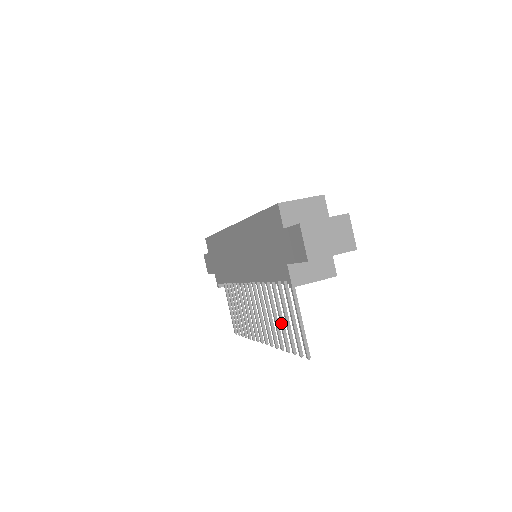
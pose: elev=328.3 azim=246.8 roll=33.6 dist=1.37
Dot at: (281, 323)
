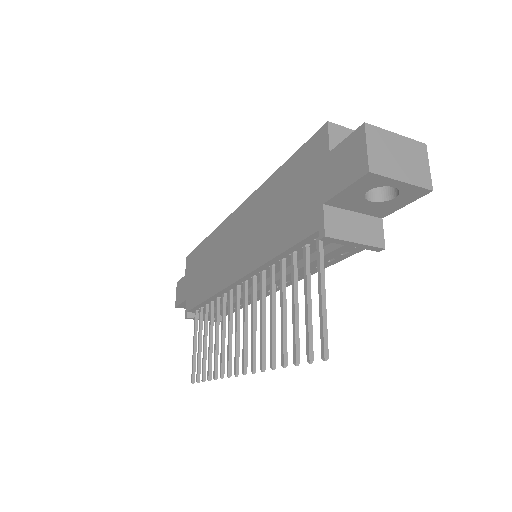
Dot at: (283, 320)
